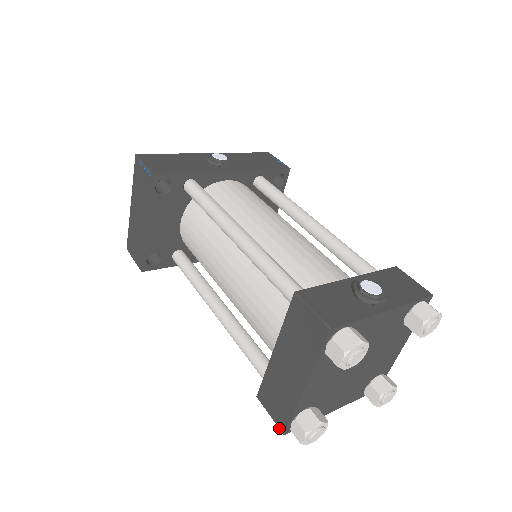
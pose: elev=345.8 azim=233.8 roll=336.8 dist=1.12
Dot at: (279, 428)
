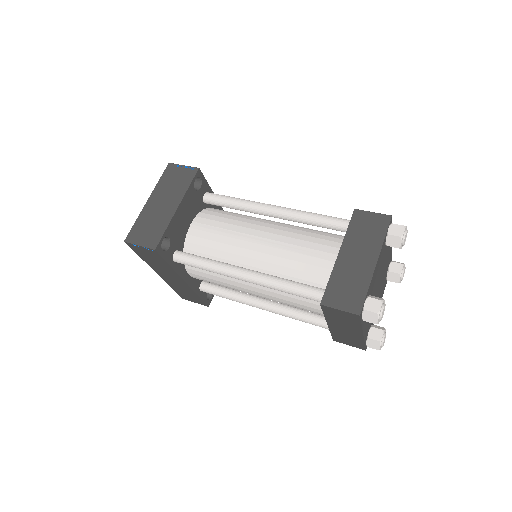
Dot at: (353, 312)
